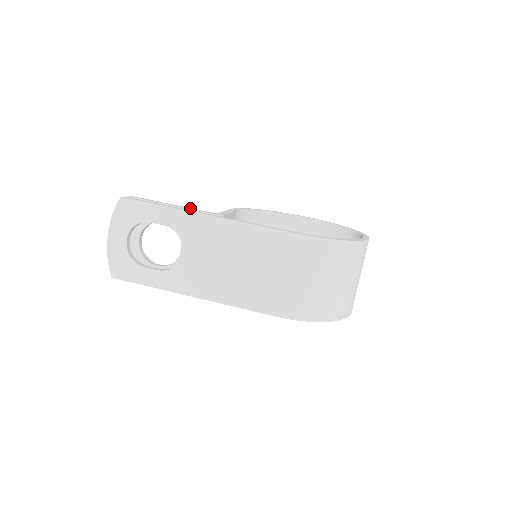
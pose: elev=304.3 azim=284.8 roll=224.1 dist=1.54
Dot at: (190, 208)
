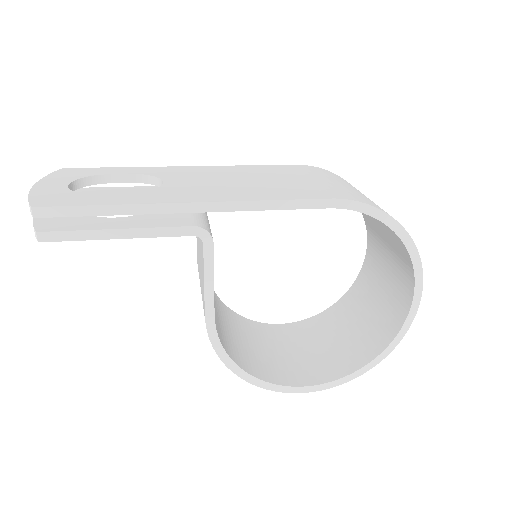
Dot at: occluded
